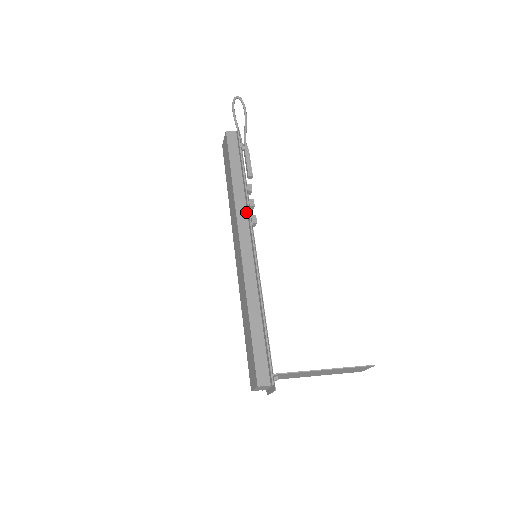
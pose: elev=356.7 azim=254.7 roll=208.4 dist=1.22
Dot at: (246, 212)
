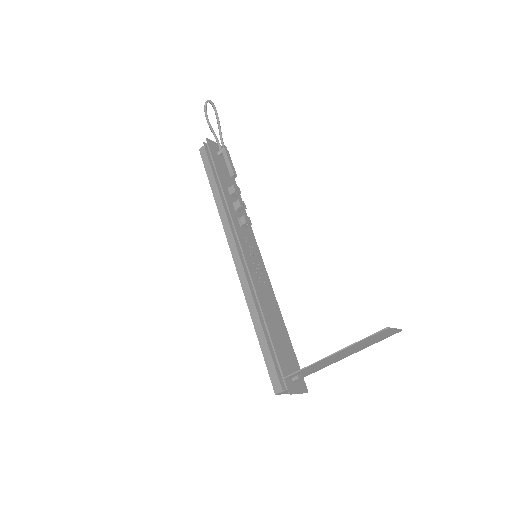
Dot at: (230, 220)
